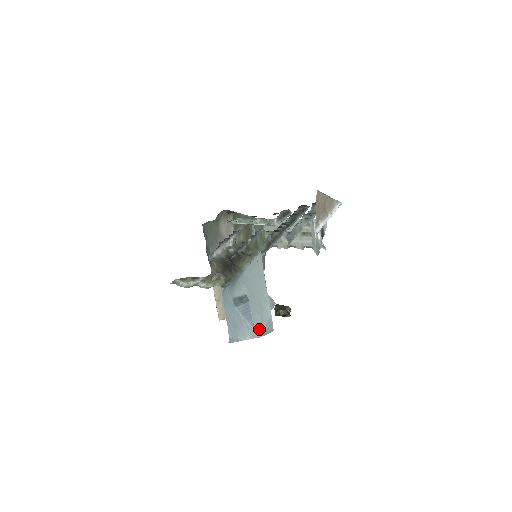
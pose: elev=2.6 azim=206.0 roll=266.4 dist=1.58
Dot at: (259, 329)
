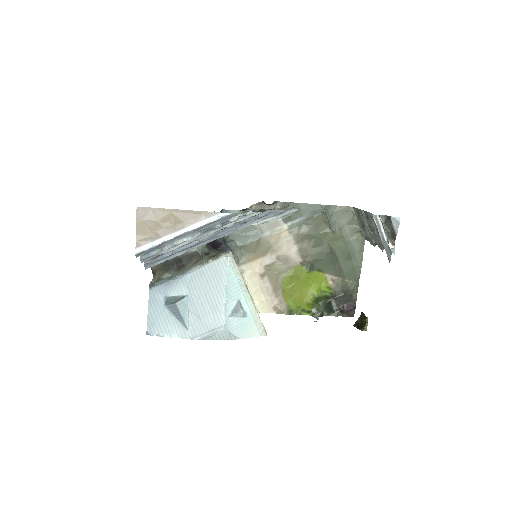
Dot at: (197, 332)
